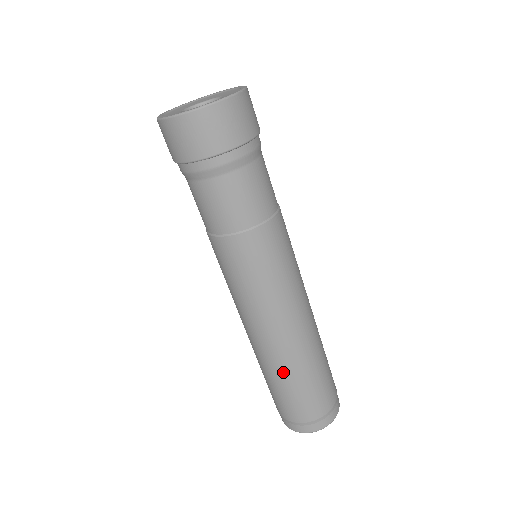
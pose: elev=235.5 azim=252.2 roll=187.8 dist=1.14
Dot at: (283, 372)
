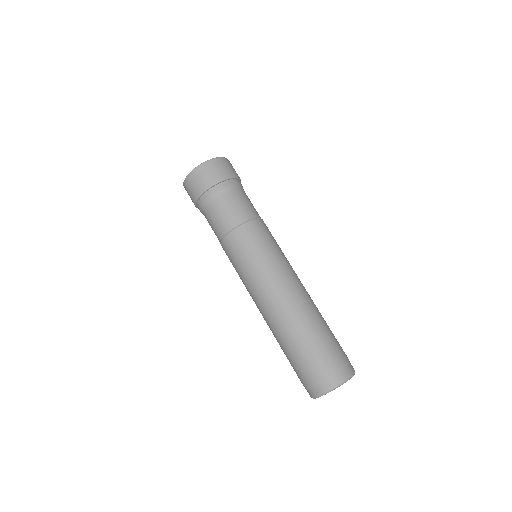
Dot at: (286, 333)
